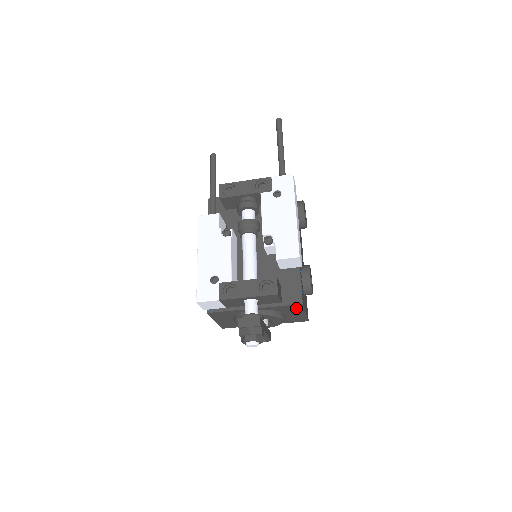
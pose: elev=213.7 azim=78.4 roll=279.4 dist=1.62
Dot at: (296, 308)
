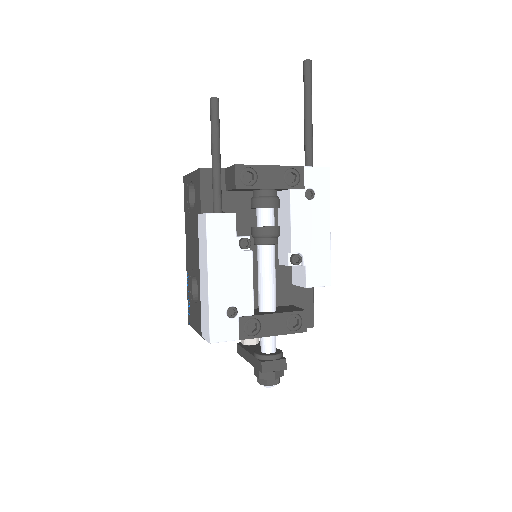
Dot at: occluded
